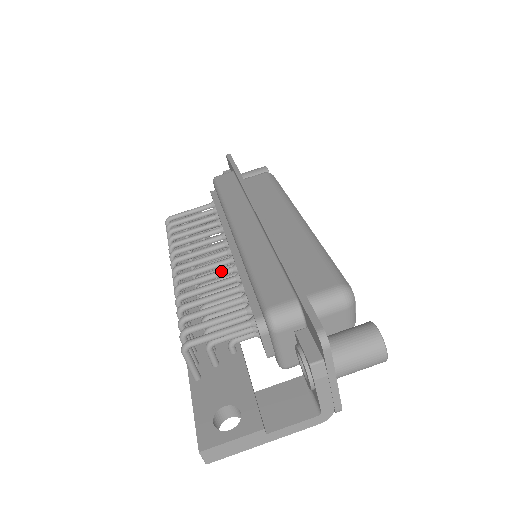
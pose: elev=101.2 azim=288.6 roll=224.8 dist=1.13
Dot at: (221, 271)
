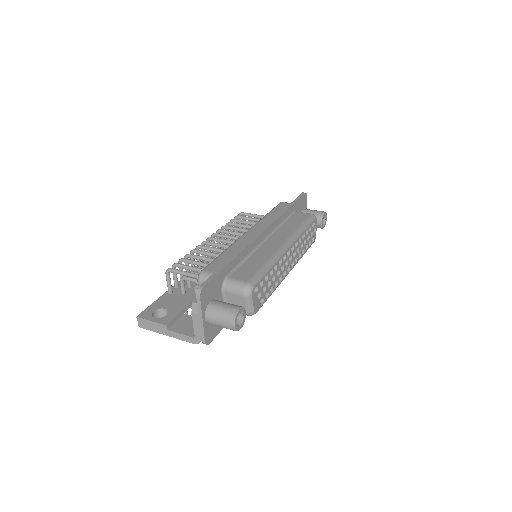
Dot at: (222, 250)
